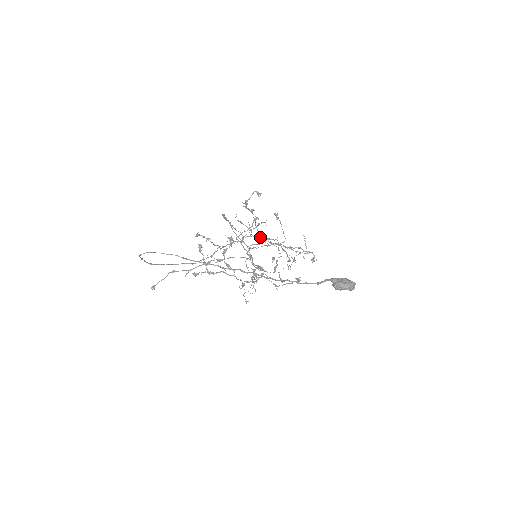
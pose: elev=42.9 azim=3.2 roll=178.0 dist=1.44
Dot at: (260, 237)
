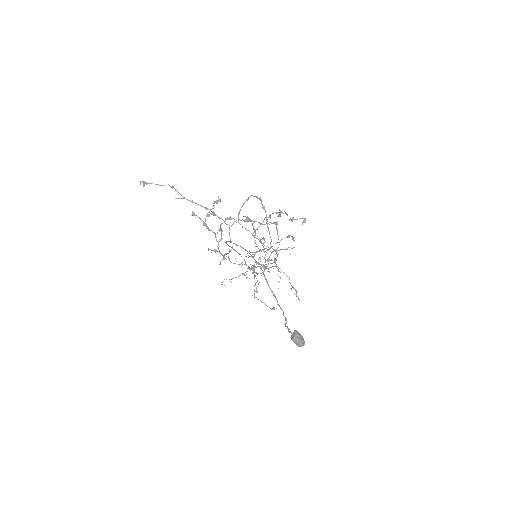
Dot at: occluded
